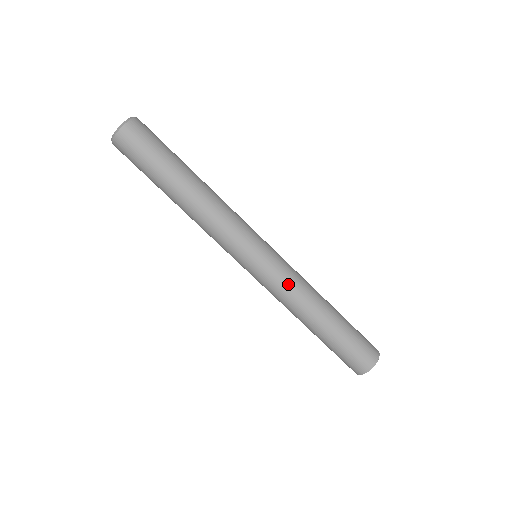
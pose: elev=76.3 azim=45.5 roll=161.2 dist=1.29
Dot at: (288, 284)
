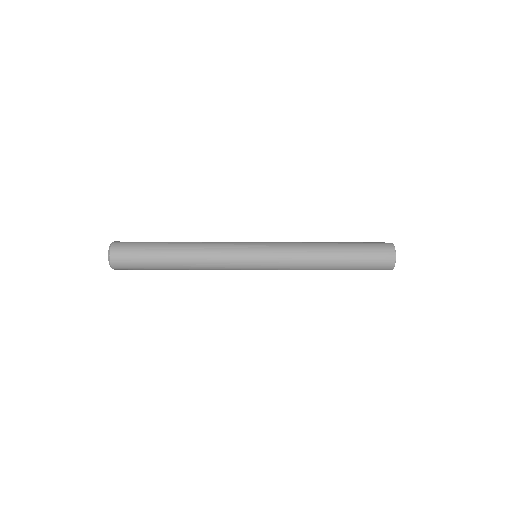
Dot at: (289, 264)
